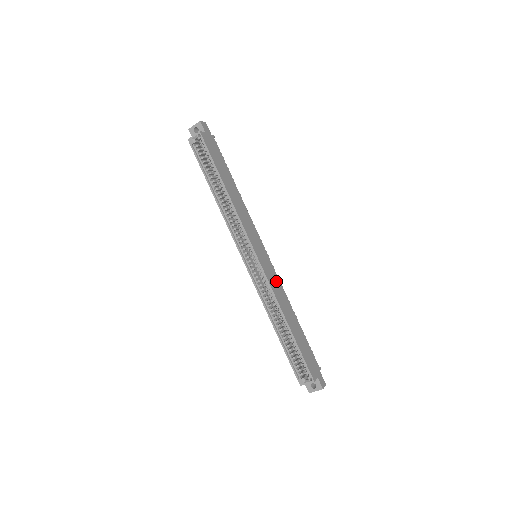
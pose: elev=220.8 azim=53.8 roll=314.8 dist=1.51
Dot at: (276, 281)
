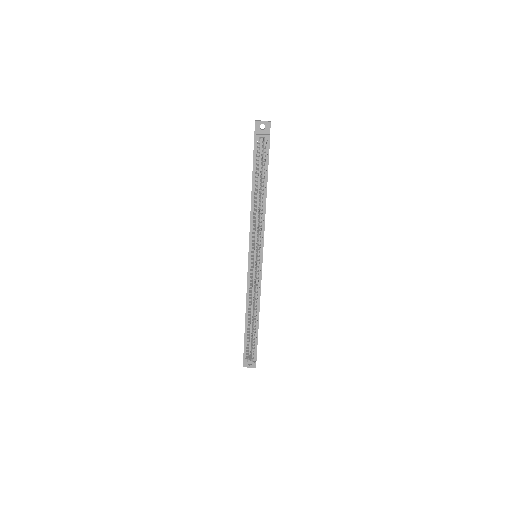
Dot at: occluded
